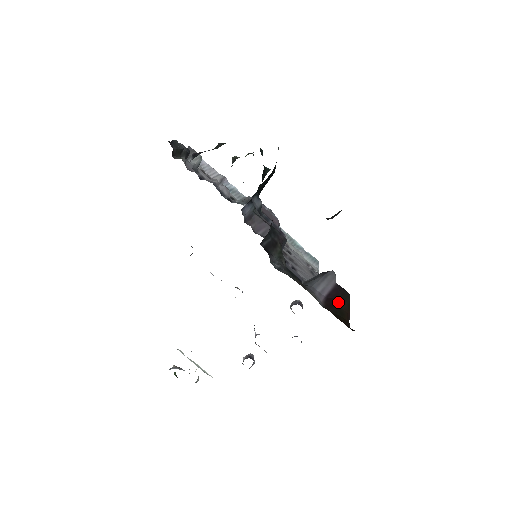
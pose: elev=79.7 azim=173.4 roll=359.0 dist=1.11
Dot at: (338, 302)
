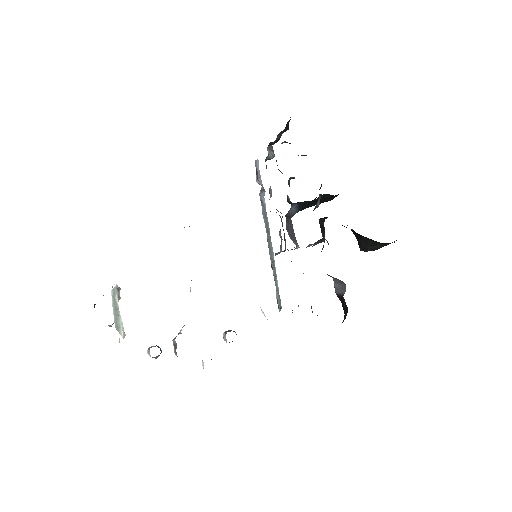
Dot at: (343, 304)
